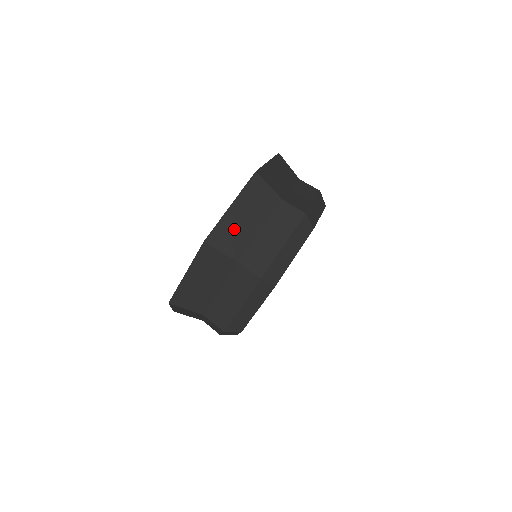
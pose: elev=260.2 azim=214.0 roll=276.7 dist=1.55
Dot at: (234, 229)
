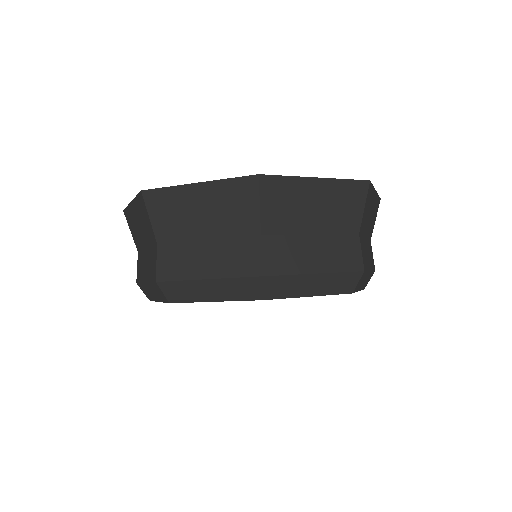
Dot at: (295, 201)
